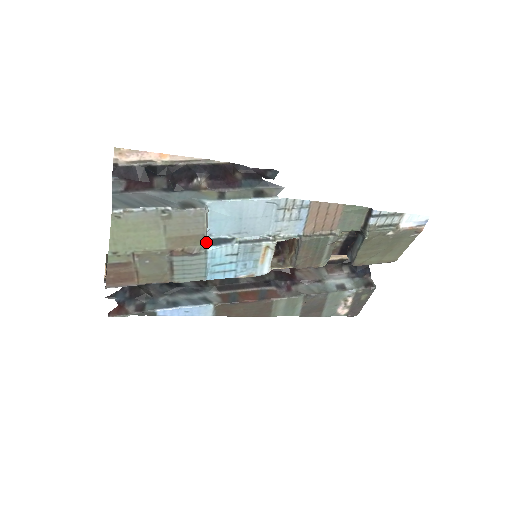
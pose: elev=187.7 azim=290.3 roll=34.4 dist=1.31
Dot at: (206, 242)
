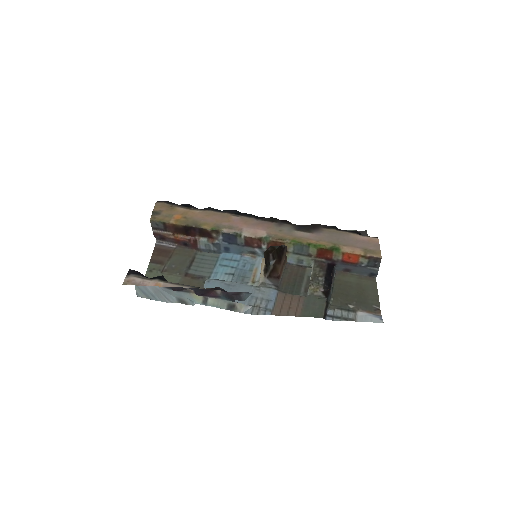
Dot at: occluded
